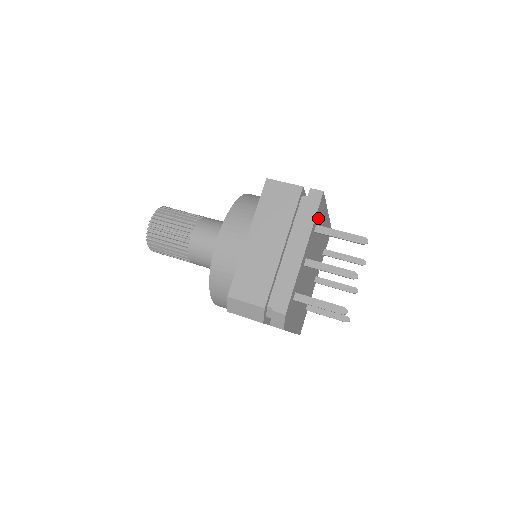
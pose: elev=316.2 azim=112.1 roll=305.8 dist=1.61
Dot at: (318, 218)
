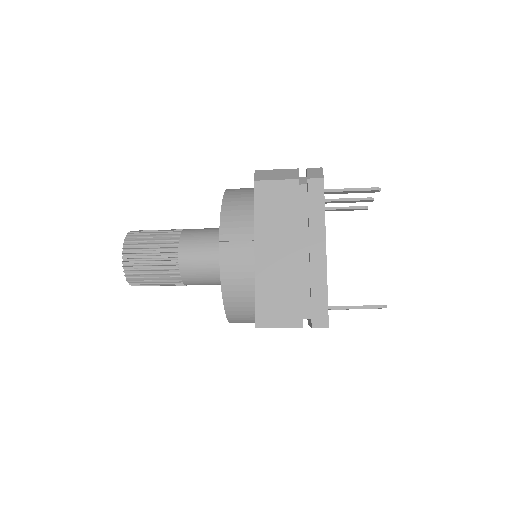
Dot at: occluded
